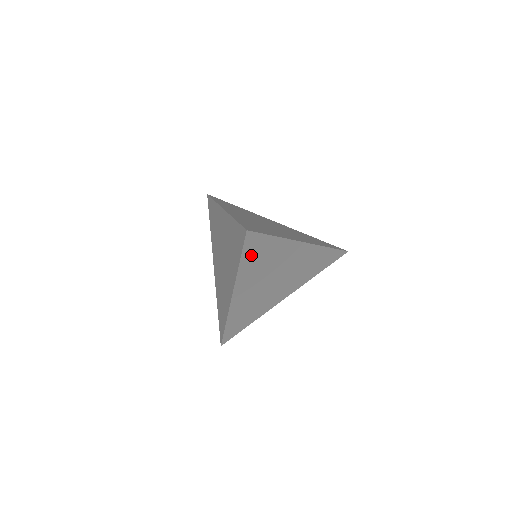
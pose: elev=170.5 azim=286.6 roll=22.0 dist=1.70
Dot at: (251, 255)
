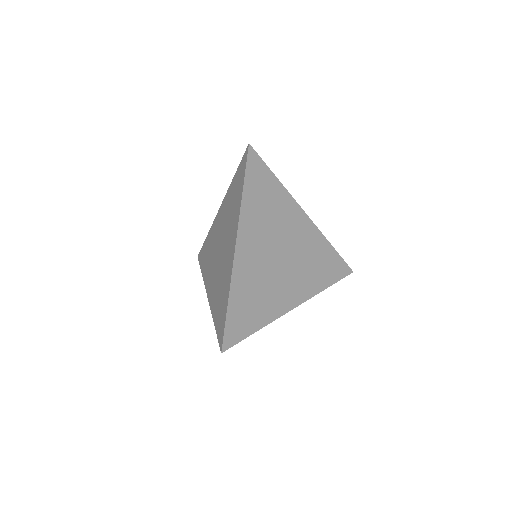
Dot at: (254, 187)
